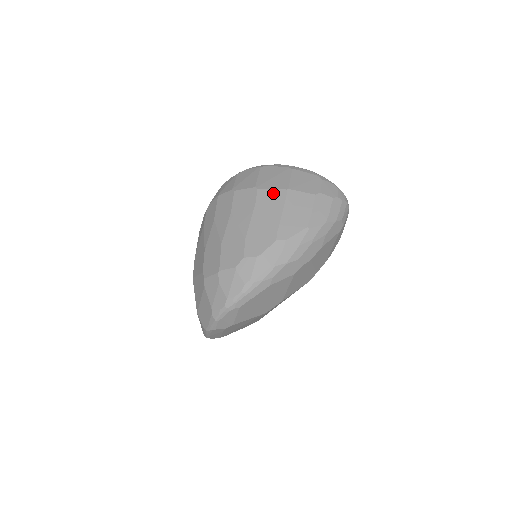
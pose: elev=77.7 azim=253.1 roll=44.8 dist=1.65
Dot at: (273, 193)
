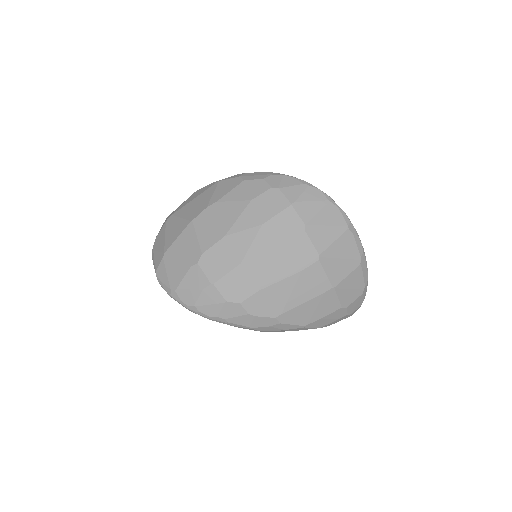
Dot at: (322, 278)
